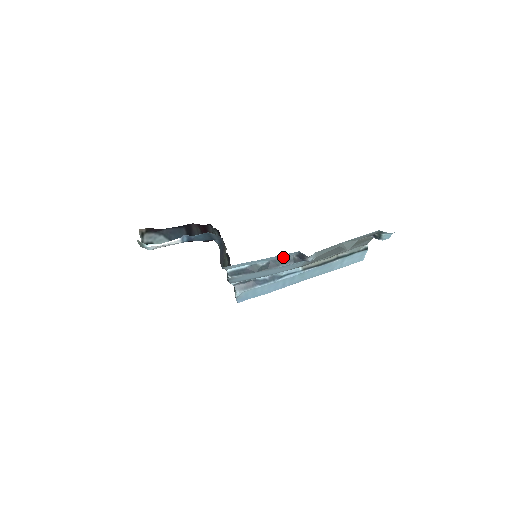
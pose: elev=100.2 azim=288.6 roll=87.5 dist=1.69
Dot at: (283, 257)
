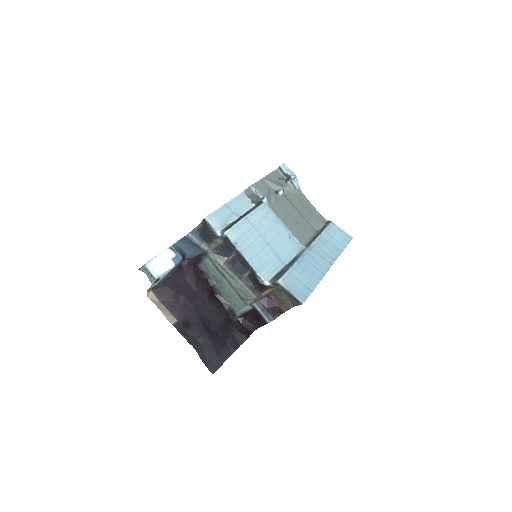
Dot at: (248, 210)
